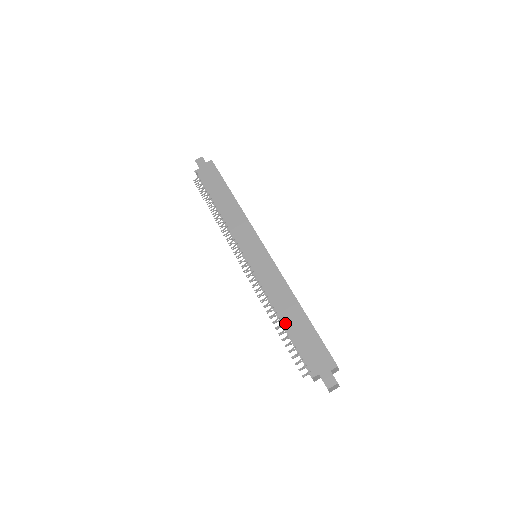
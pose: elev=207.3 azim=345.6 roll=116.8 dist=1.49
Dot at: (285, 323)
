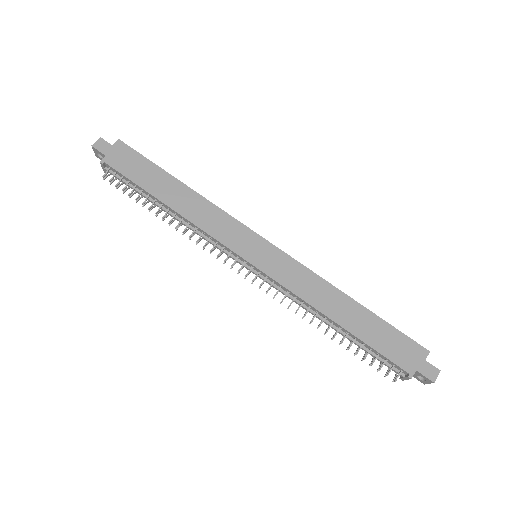
Dot at: (346, 327)
